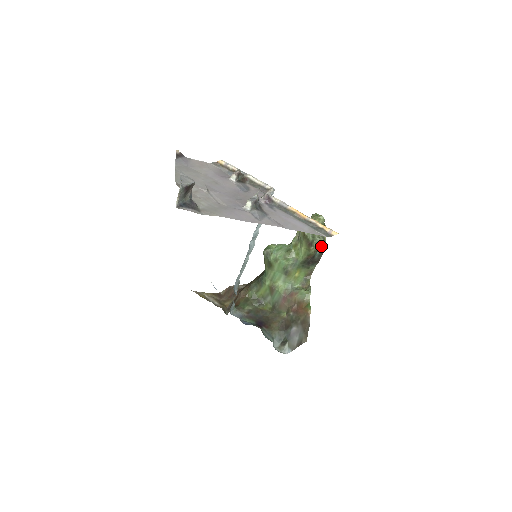
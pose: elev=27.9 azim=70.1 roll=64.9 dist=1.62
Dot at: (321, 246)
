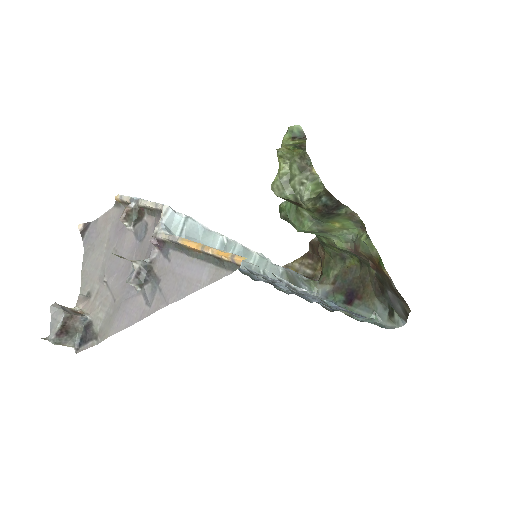
Dot at: (312, 197)
